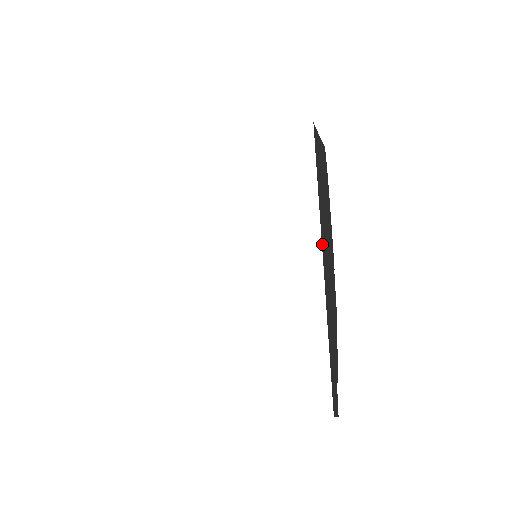
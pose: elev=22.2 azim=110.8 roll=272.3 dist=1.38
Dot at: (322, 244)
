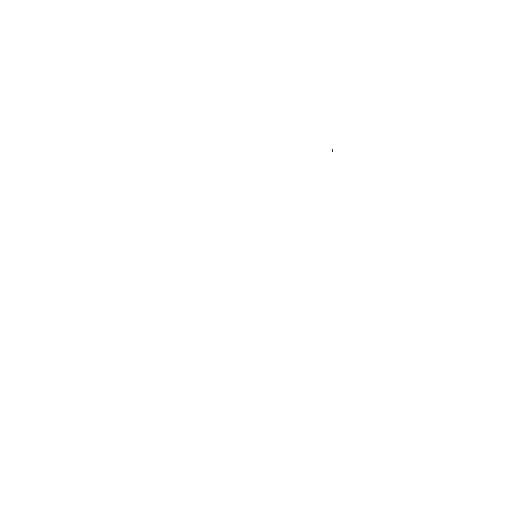
Dot at: occluded
